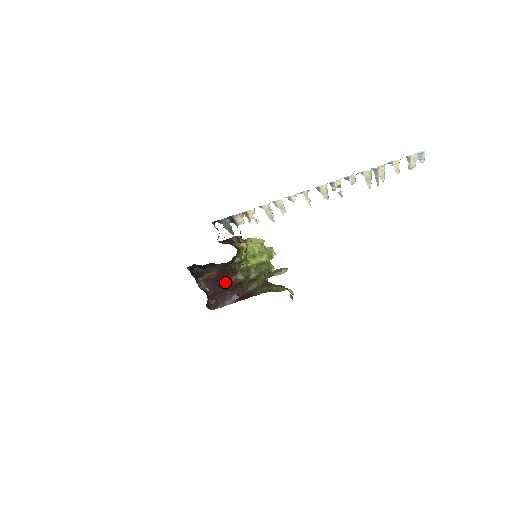
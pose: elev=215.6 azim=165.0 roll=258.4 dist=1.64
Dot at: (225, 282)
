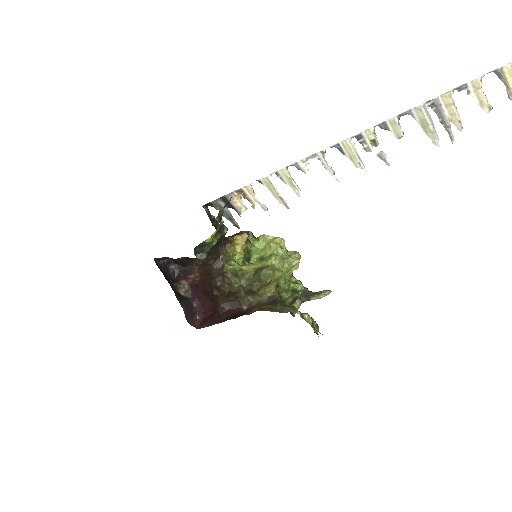
Dot at: (211, 289)
